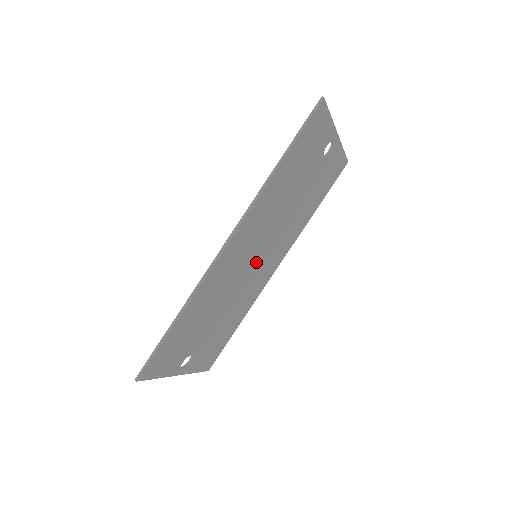
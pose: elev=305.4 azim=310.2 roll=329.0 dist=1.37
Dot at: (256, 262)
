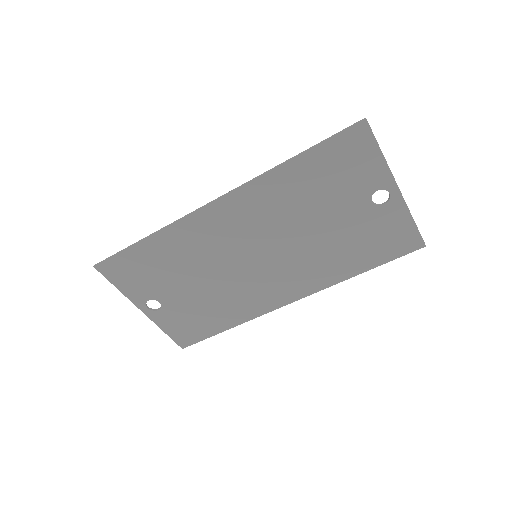
Dot at: (255, 264)
